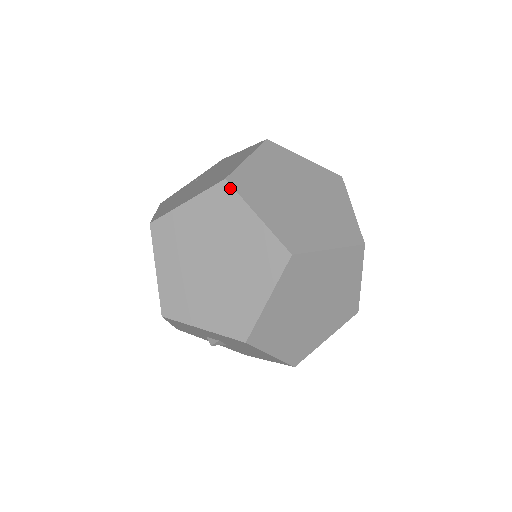
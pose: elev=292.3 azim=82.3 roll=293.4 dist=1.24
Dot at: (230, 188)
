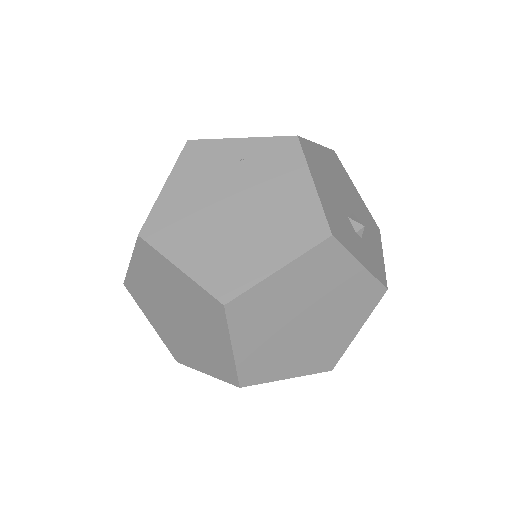
Dot at: (223, 314)
